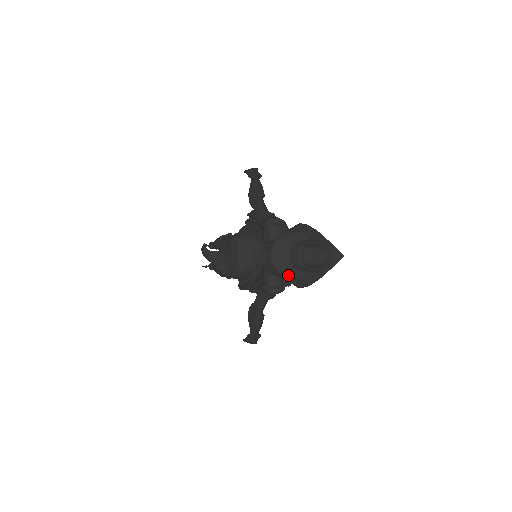
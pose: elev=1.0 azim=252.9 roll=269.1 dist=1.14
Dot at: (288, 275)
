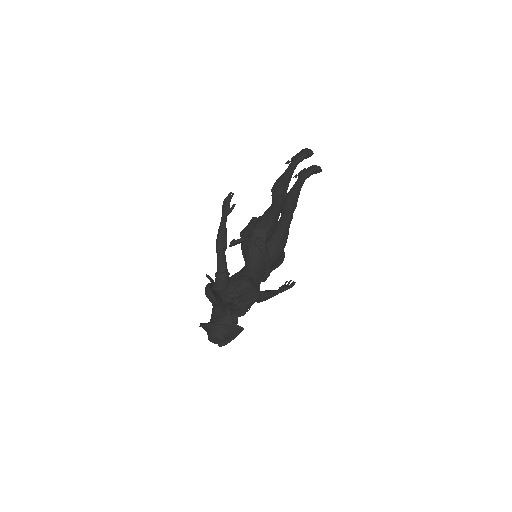
Dot at: occluded
